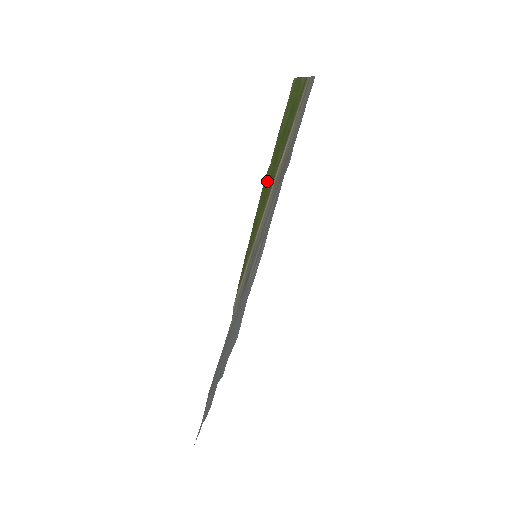
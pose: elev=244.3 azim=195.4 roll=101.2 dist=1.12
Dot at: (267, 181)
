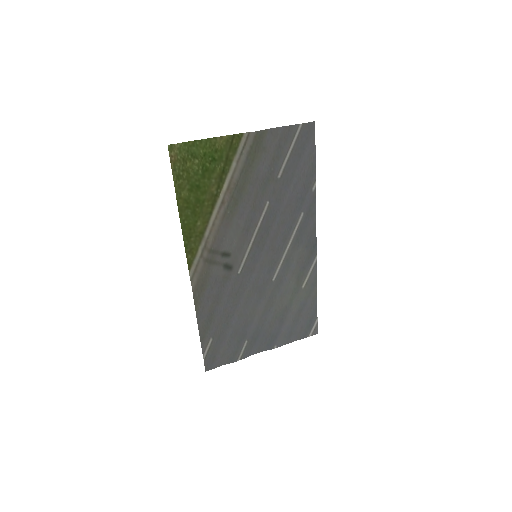
Dot at: (189, 201)
